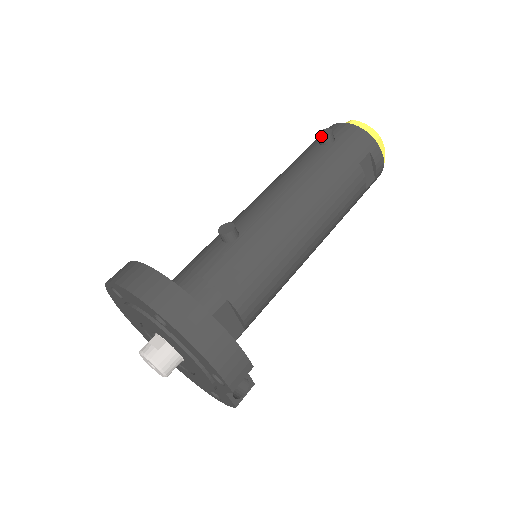
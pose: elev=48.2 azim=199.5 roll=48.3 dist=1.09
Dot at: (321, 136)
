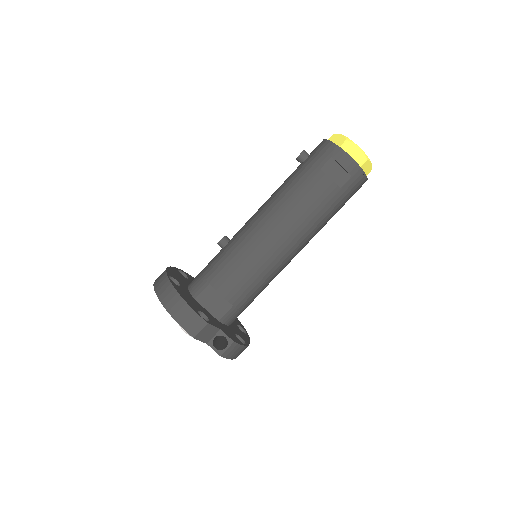
Dot at: (296, 158)
